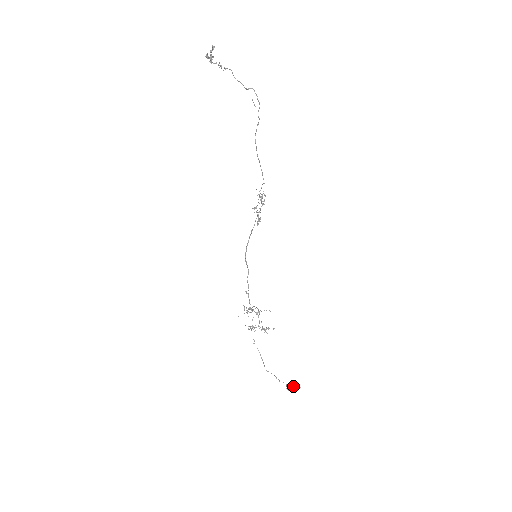
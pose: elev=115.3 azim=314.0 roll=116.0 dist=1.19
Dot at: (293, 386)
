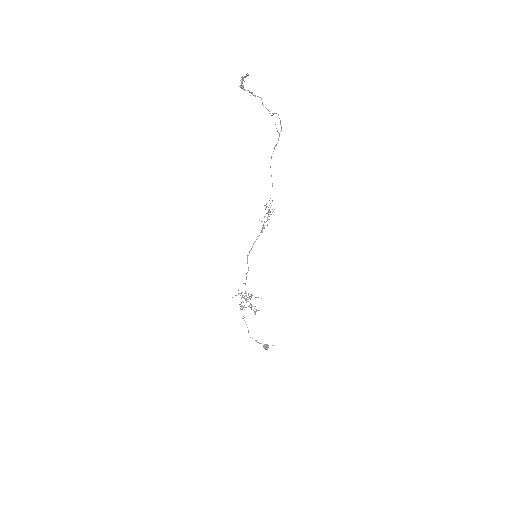
Dot at: (268, 346)
